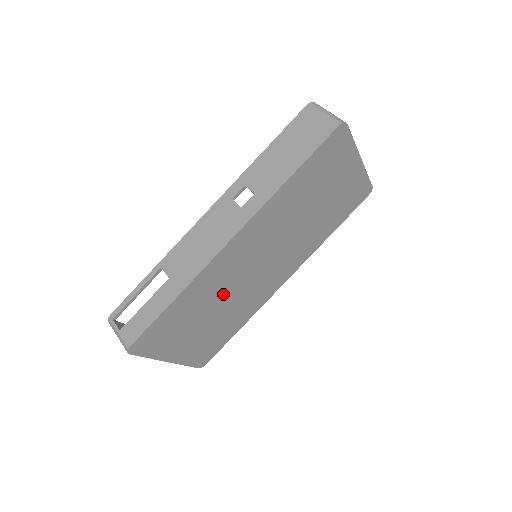
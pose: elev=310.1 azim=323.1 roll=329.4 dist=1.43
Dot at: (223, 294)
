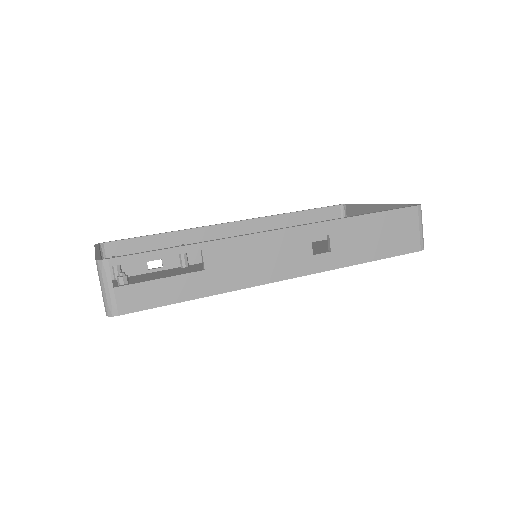
Dot at: occluded
